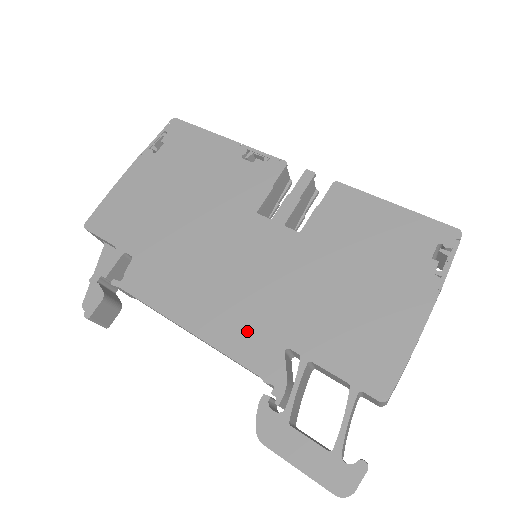
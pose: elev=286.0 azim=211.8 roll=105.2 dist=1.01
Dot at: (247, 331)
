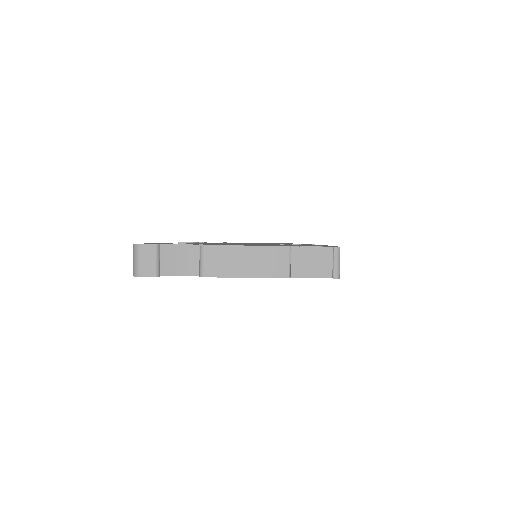
Dot at: occluded
